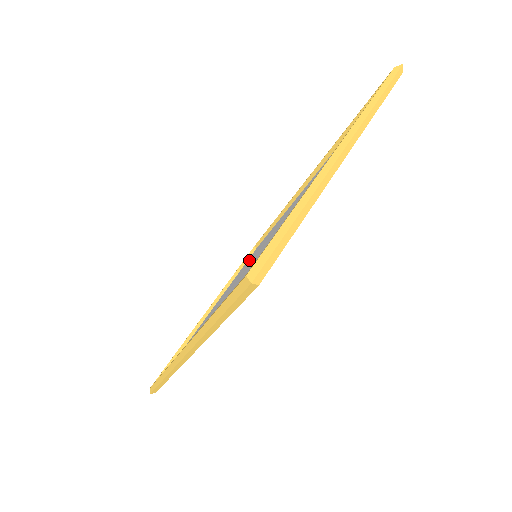
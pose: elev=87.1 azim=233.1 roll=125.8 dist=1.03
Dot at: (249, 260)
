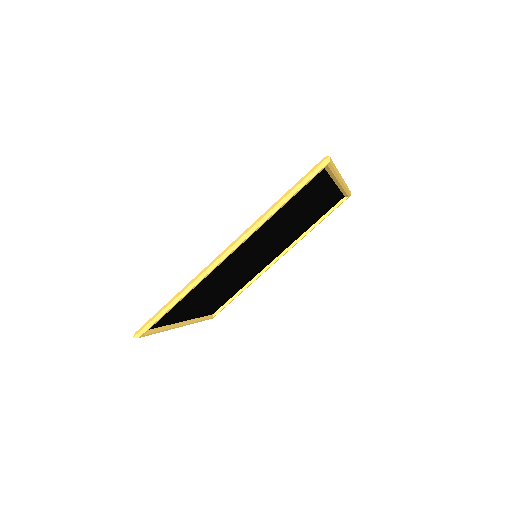
Dot at: (226, 292)
